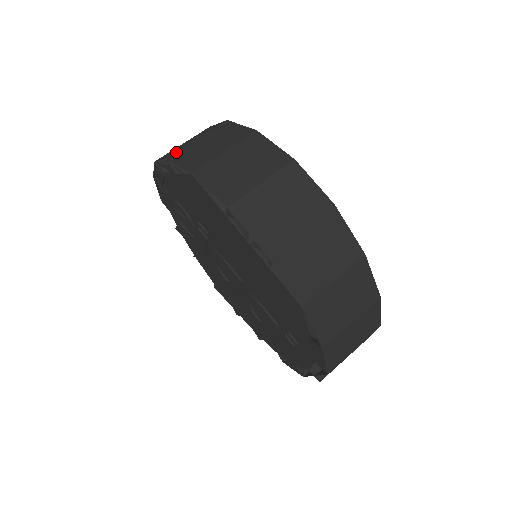
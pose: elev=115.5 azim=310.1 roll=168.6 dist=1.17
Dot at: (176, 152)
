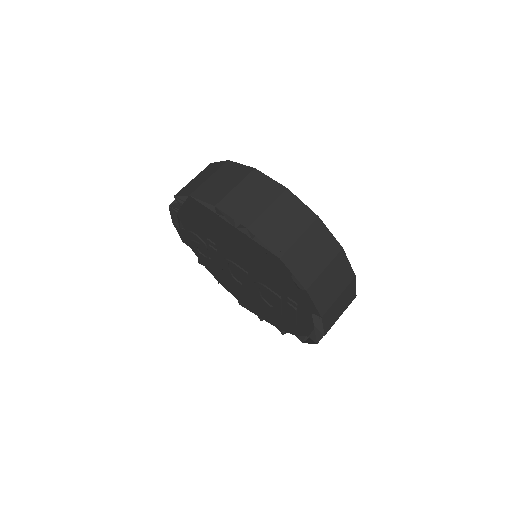
Dot at: (180, 190)
